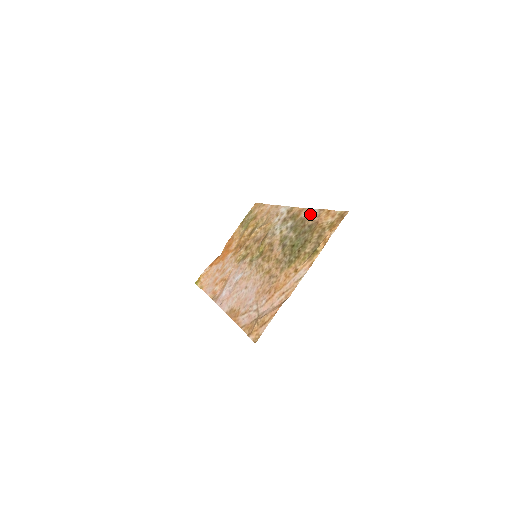
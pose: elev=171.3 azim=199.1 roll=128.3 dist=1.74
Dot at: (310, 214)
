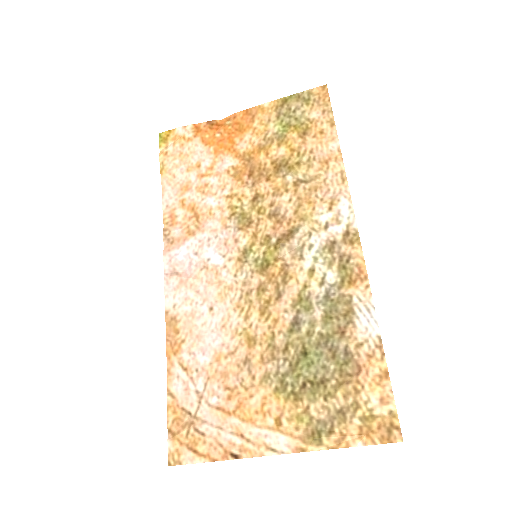
Dot at: (364, 321)
